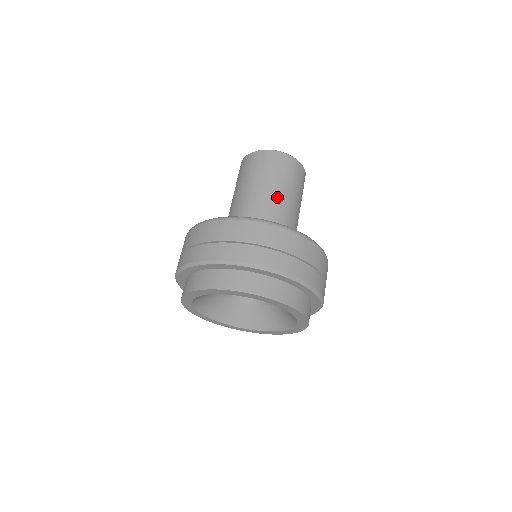
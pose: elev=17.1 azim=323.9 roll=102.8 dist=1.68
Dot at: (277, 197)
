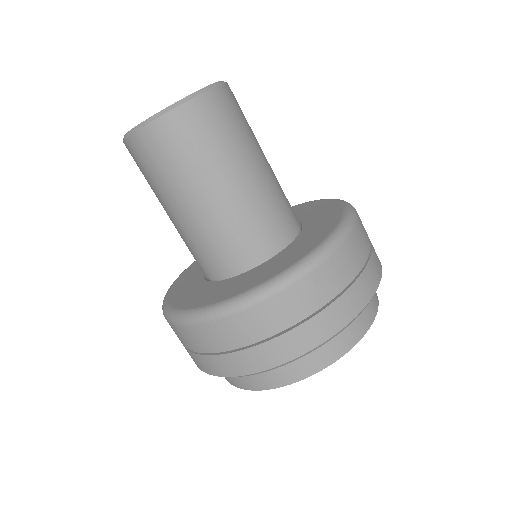
Dot at: (185, 216)
